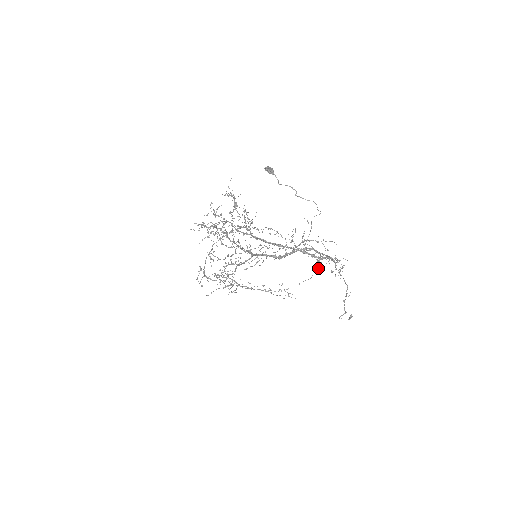
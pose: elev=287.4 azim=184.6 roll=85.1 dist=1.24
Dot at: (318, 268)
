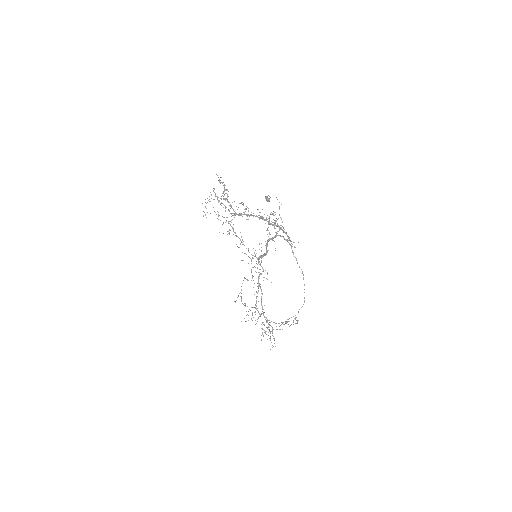
Dot at: occluded
